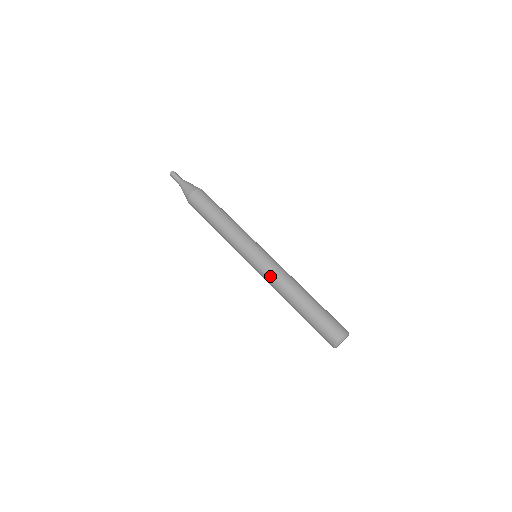
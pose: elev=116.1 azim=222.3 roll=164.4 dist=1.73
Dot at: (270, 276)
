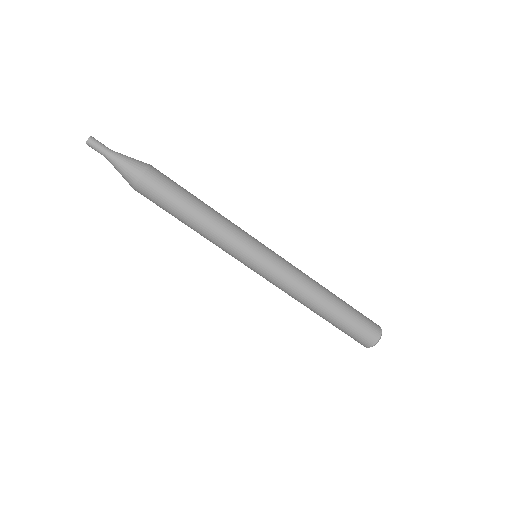
Dot at: (279, 288)
